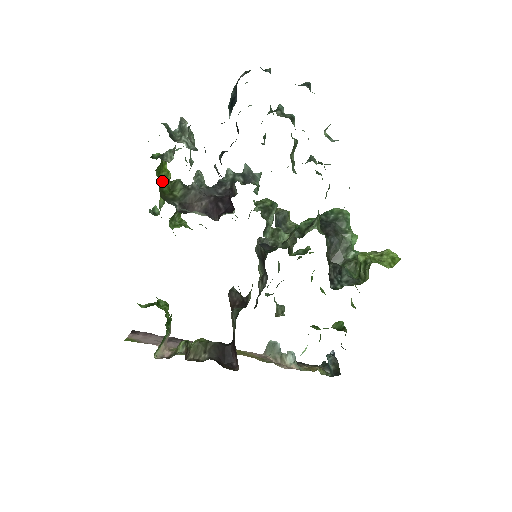
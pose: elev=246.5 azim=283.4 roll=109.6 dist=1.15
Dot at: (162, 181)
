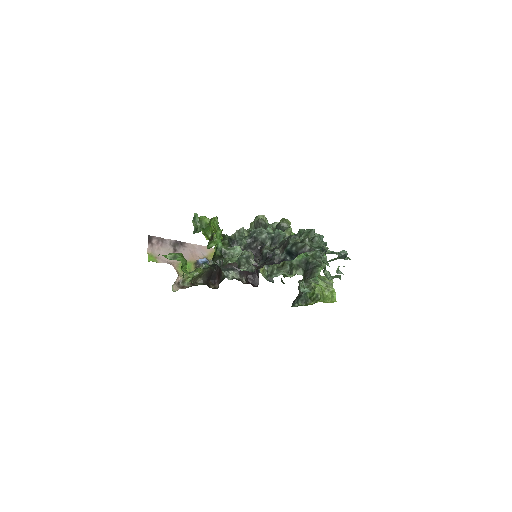
Dot at: occluded
